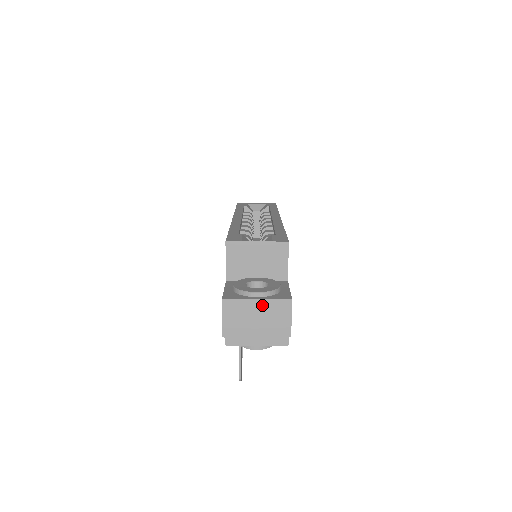
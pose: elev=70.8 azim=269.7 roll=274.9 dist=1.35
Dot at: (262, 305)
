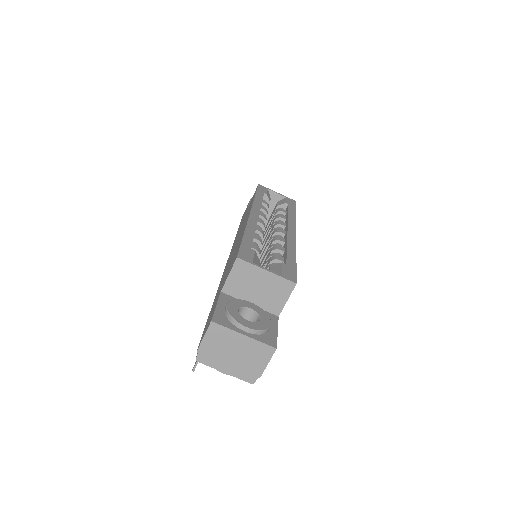
Dot at: (246, 342)
